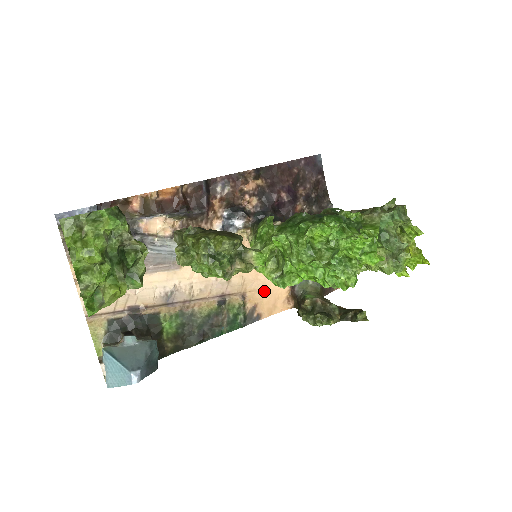
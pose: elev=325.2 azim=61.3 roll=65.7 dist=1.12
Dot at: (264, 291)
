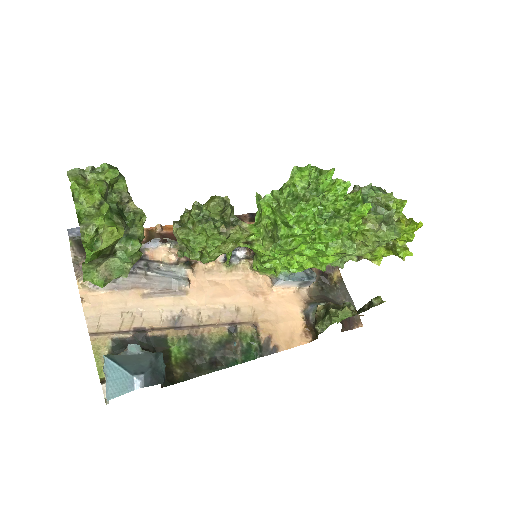
Dot at: (277, 323)
